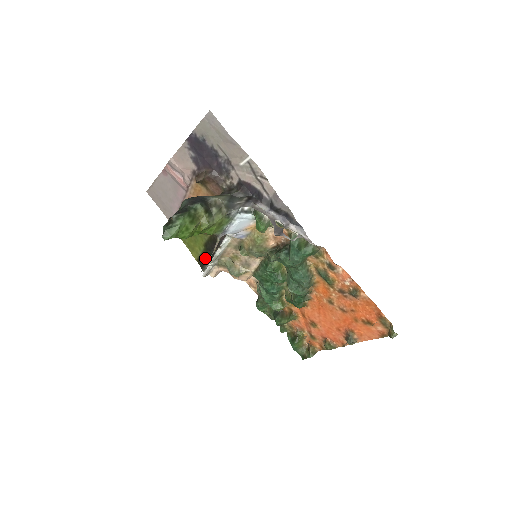
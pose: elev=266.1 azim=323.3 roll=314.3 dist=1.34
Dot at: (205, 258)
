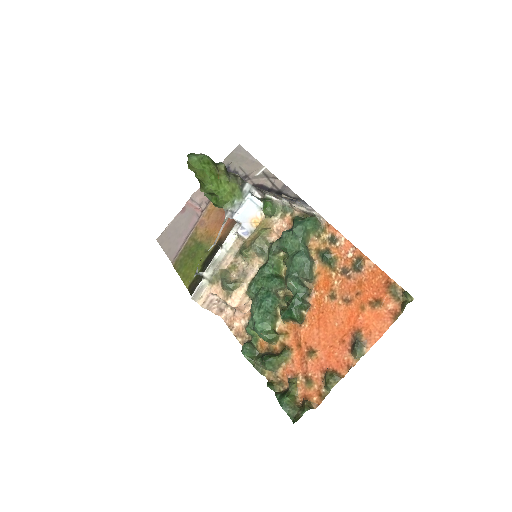
Dot at: (199, 279)
